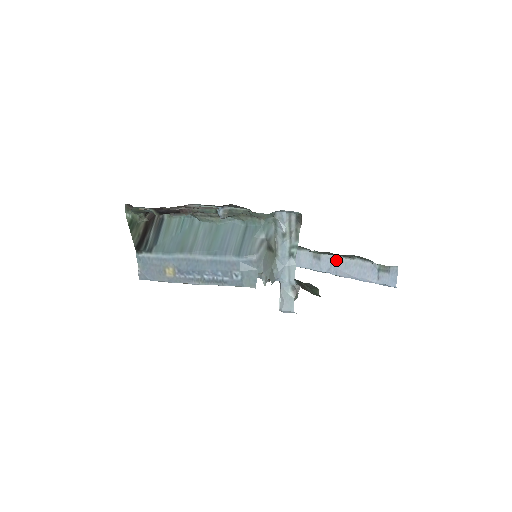
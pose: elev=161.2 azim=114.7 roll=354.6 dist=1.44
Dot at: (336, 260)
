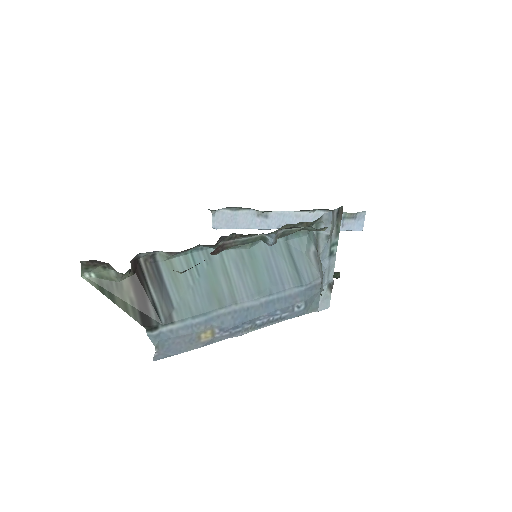
Dot at: (290, 215)
